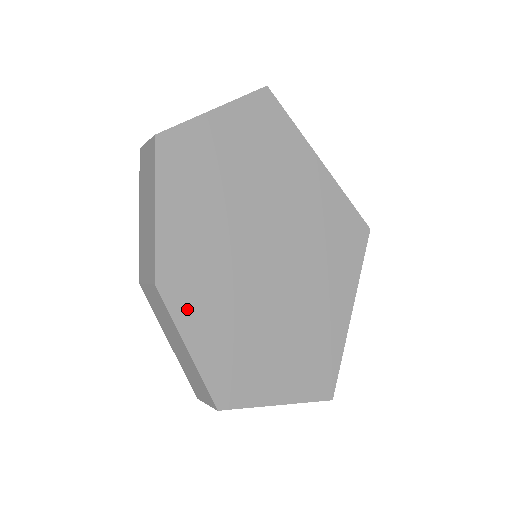
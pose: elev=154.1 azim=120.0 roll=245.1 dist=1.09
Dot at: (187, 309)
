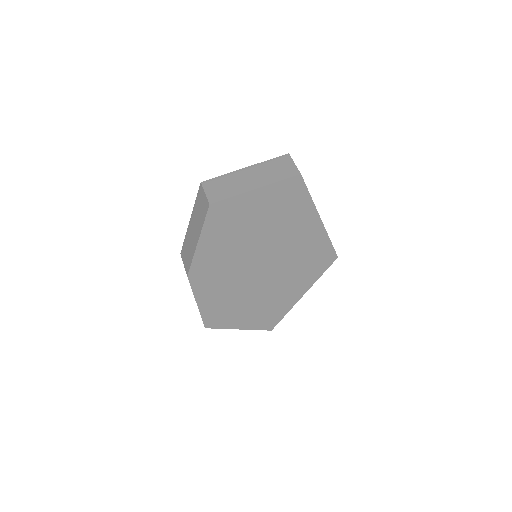
Dot at: (202, 288)
